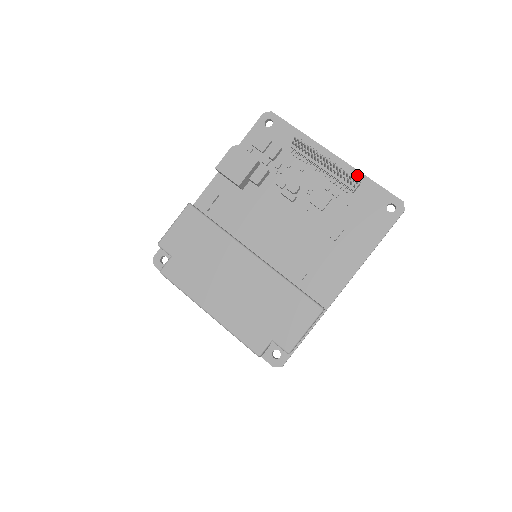
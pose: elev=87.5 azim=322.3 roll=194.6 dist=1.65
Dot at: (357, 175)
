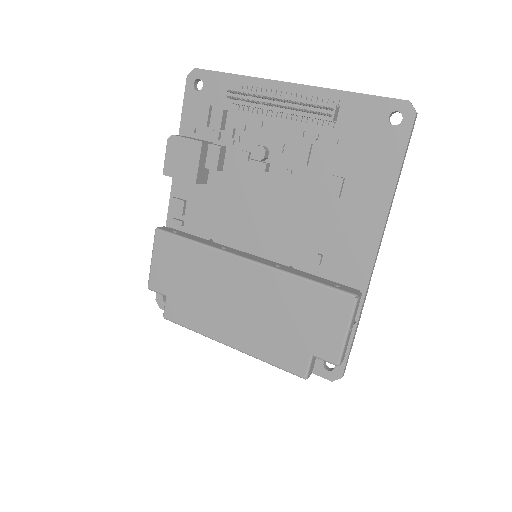
Dot at: (331, 96)
